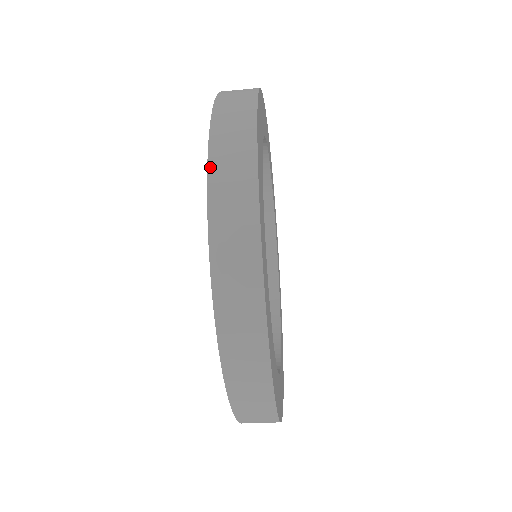
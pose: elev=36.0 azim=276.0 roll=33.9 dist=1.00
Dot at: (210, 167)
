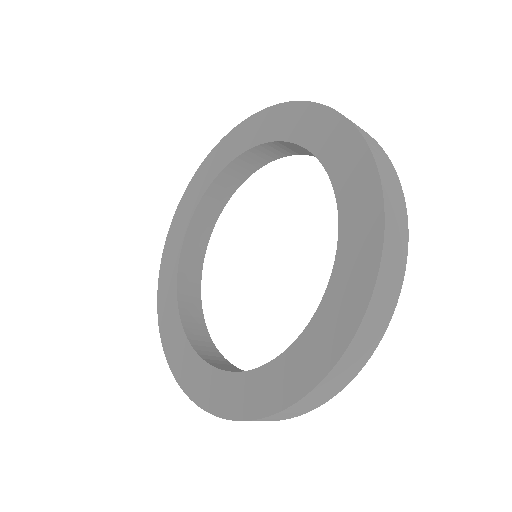
Dot at: (378, 282)
